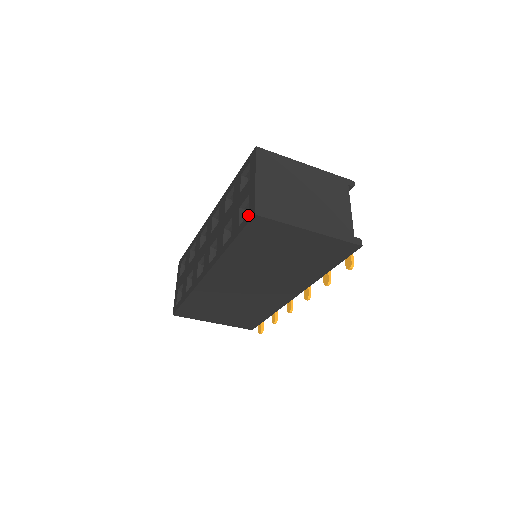
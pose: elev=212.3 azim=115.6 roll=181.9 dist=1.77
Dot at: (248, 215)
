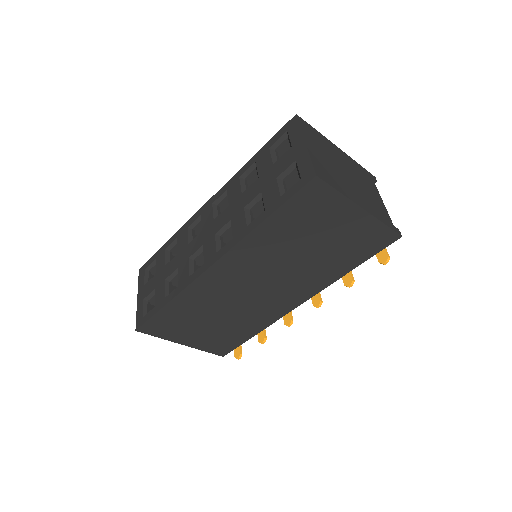
Dot at: (301, 180)
